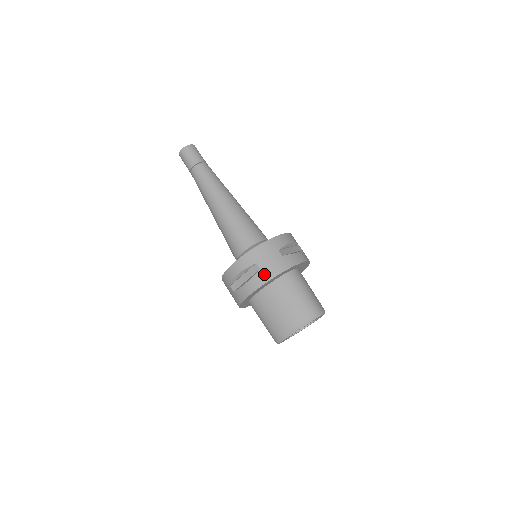
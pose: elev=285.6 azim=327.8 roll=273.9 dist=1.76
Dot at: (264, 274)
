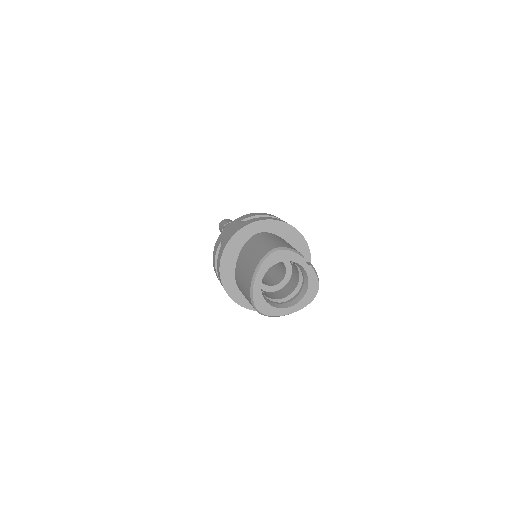
Dot at: (224, 244)
